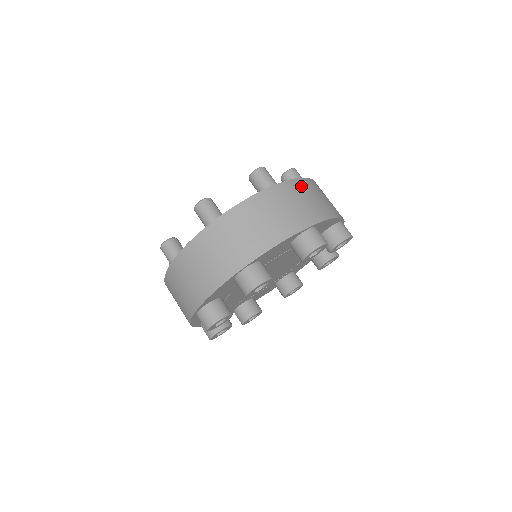
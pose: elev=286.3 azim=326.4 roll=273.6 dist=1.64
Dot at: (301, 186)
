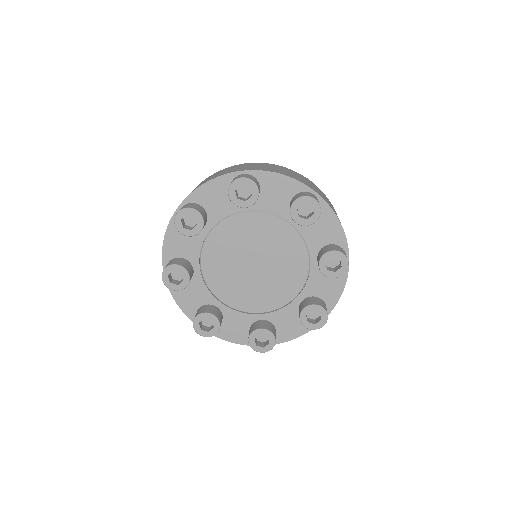
Dot at: occluded
